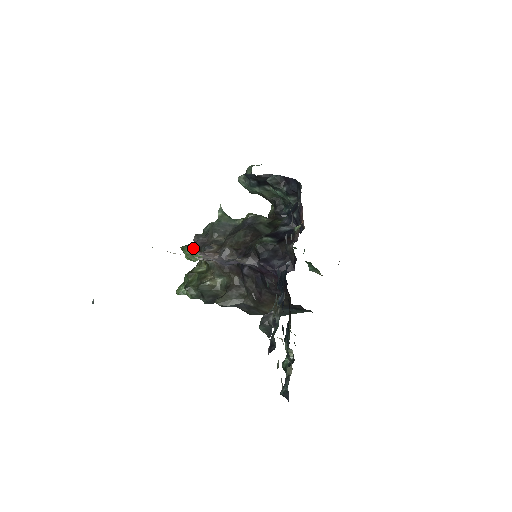
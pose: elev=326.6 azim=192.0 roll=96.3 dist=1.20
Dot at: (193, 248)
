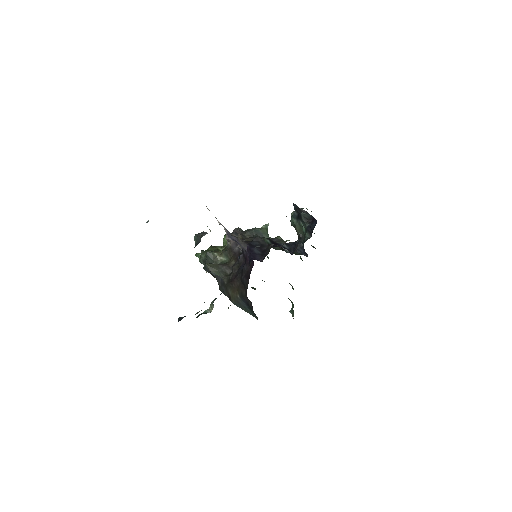
Dot at: occluded
